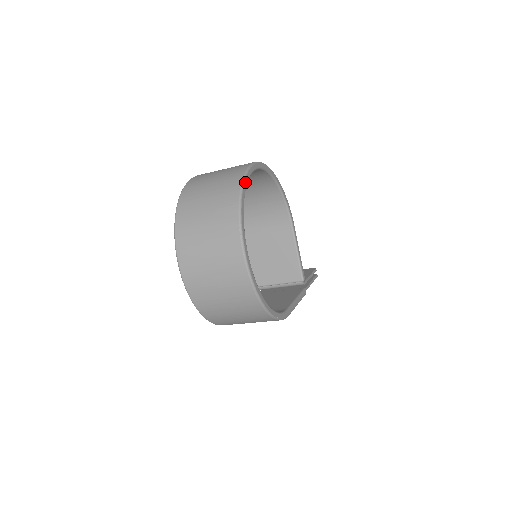
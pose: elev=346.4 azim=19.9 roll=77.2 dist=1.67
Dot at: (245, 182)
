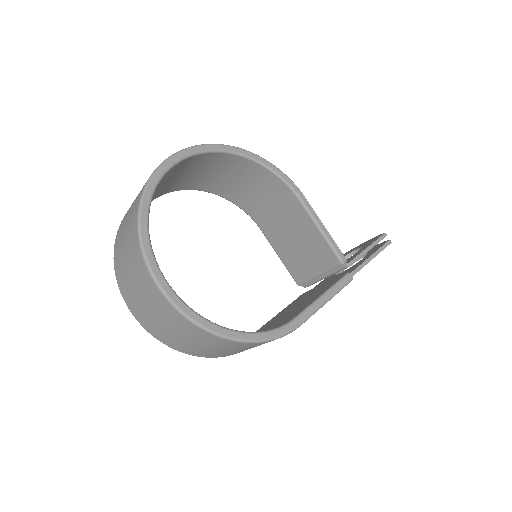
Dot at: (149, 188)
